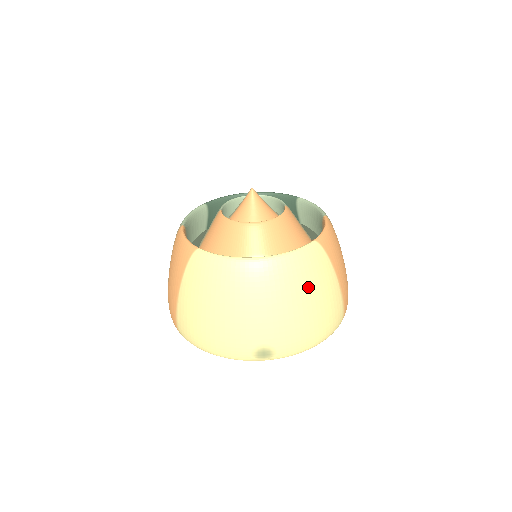
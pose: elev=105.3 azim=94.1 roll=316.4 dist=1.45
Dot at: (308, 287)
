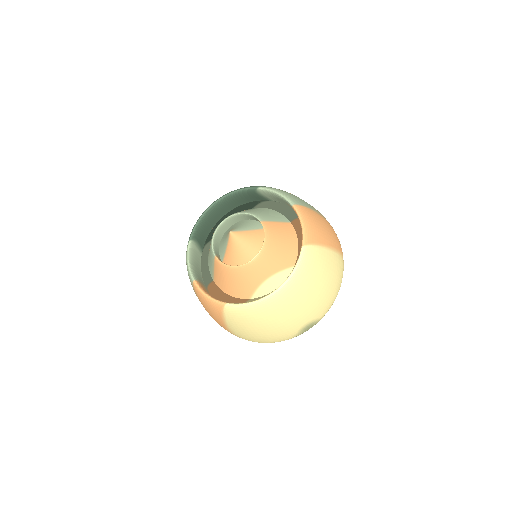
Dot at: (317, 279)
